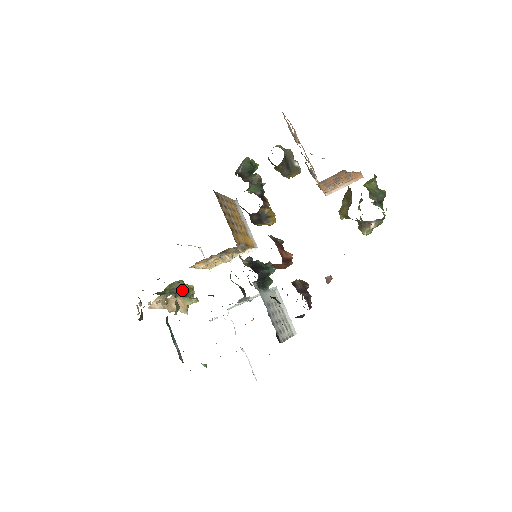
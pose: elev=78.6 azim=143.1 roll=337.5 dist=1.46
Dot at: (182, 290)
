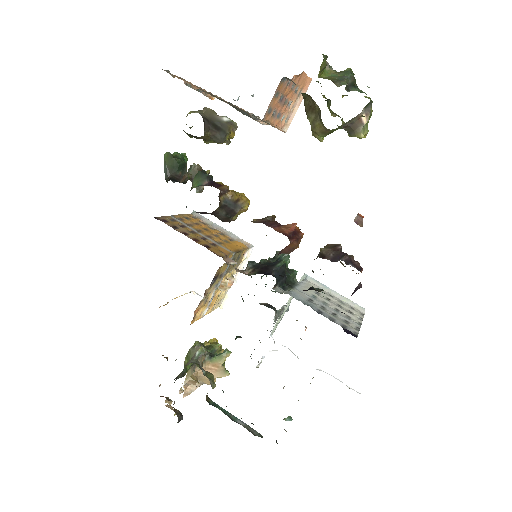
Dot at: (202, 354)
